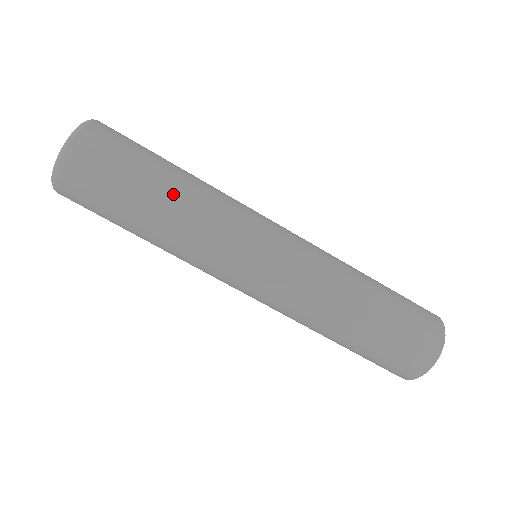
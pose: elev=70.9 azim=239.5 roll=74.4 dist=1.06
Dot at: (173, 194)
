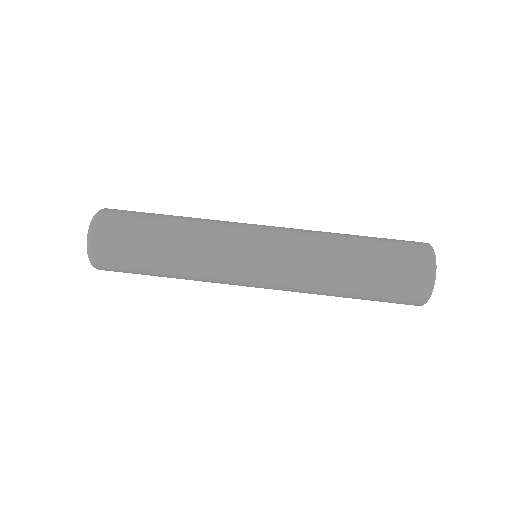
Dot at: (171, 241)
